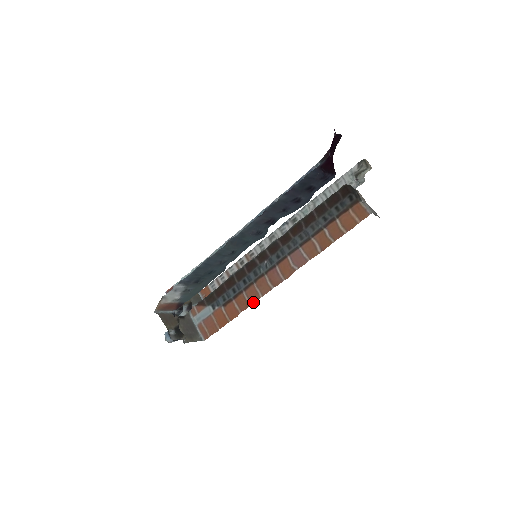
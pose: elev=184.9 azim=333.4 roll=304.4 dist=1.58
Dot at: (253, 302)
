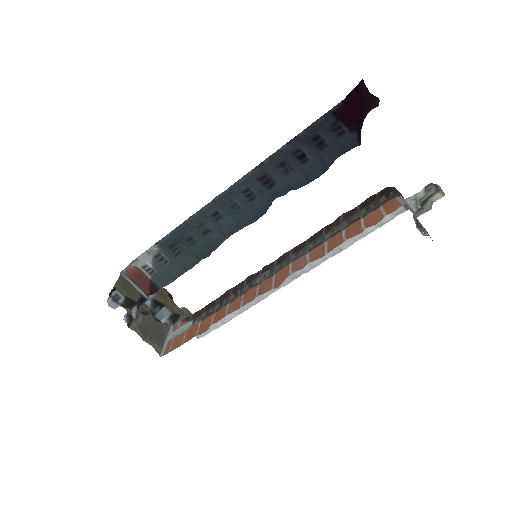
Dot at: (229, 313)
